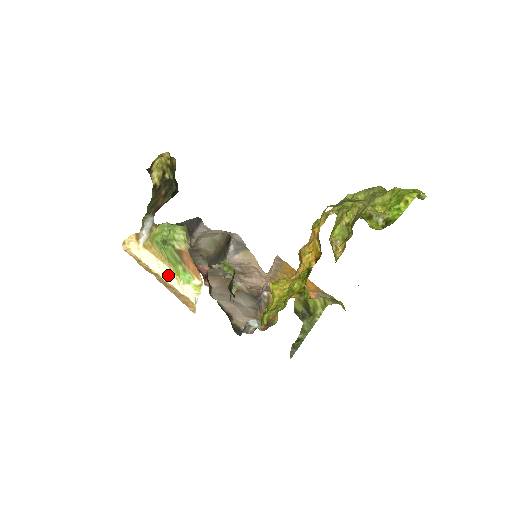
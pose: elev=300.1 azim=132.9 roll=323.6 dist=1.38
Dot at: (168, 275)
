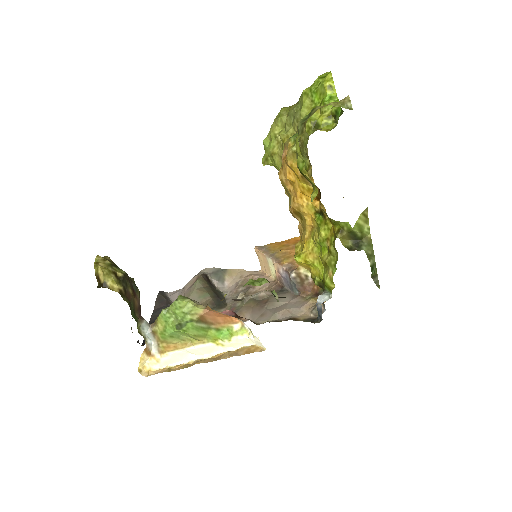
Dot at: (207, 350)
